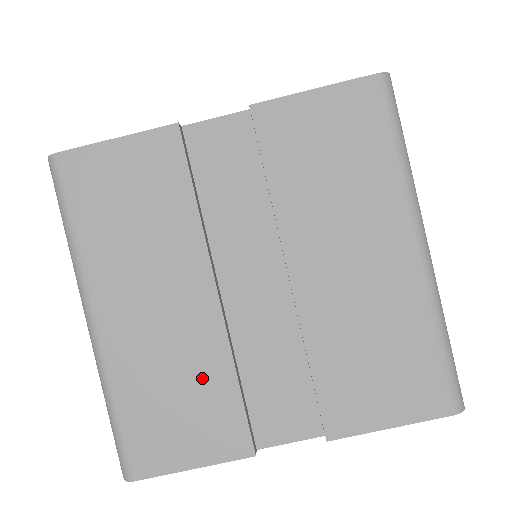
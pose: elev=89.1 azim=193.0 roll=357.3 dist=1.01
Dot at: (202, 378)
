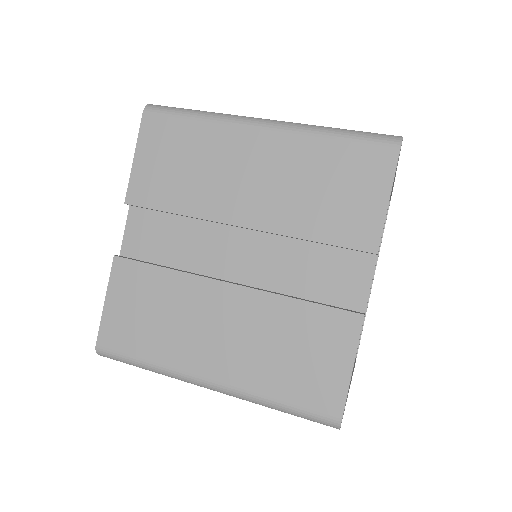
Dot at: (286, 326)
